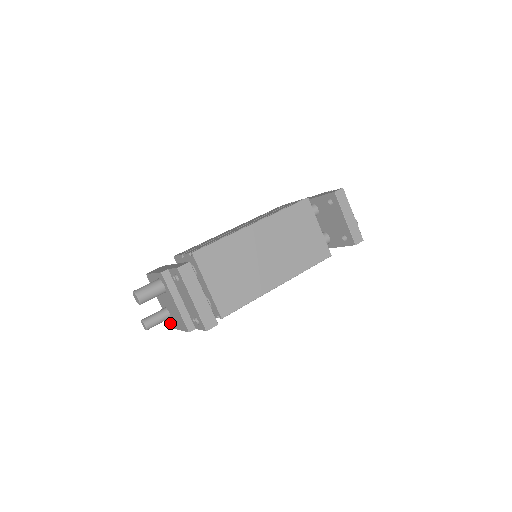
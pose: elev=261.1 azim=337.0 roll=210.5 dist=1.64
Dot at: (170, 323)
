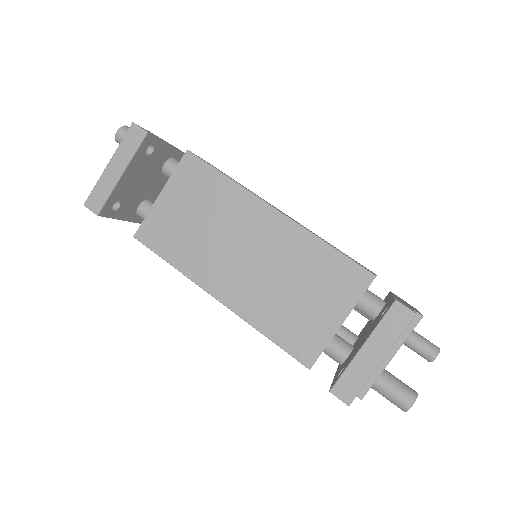
Dot at: occluded
